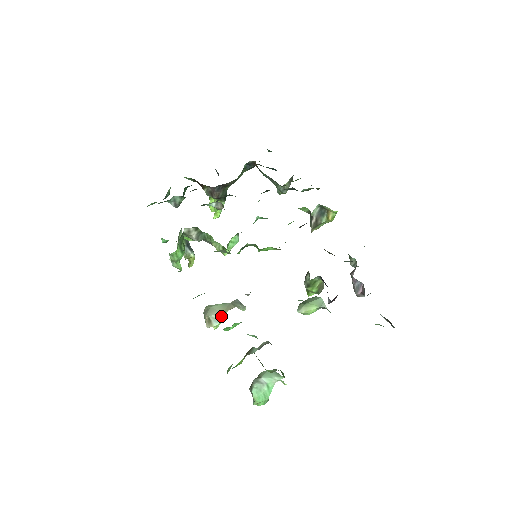
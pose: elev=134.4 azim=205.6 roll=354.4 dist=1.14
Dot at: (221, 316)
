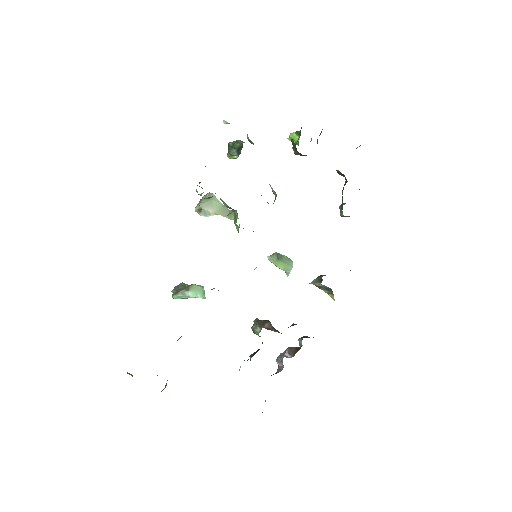
Dot at: (212, 214)
